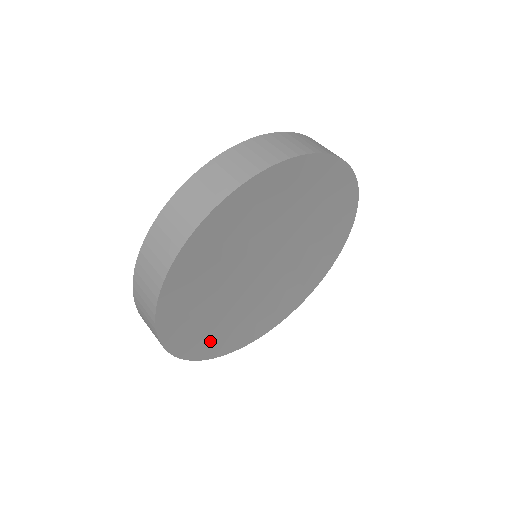
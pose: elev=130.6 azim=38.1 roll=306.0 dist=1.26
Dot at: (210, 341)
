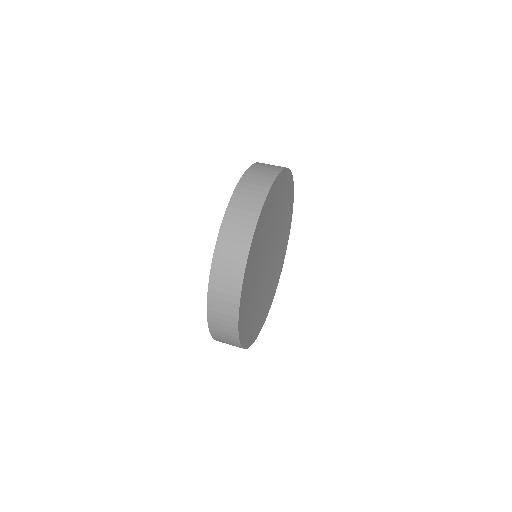
Dot at: (267, 305)
